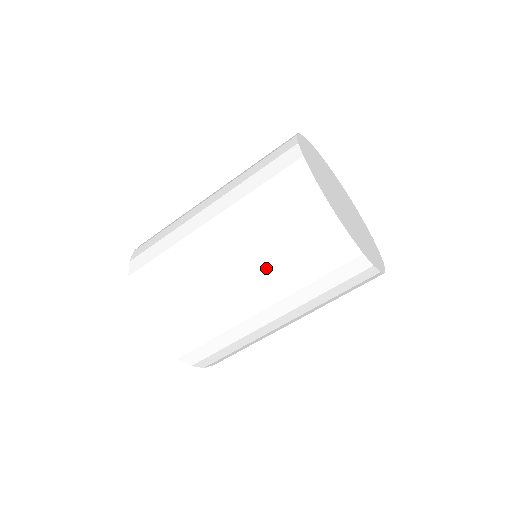
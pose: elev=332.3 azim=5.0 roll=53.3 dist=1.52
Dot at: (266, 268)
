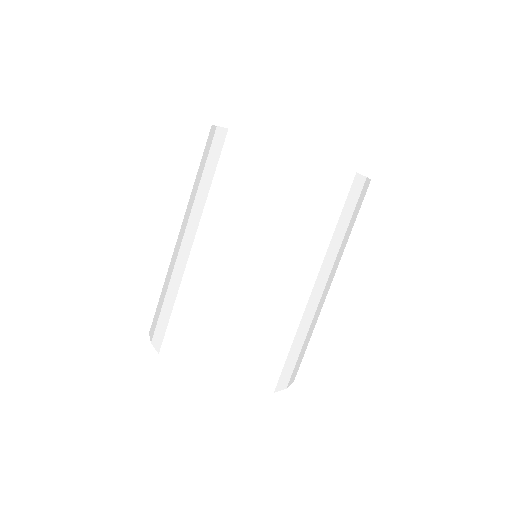
Dot at: (246, 234)
